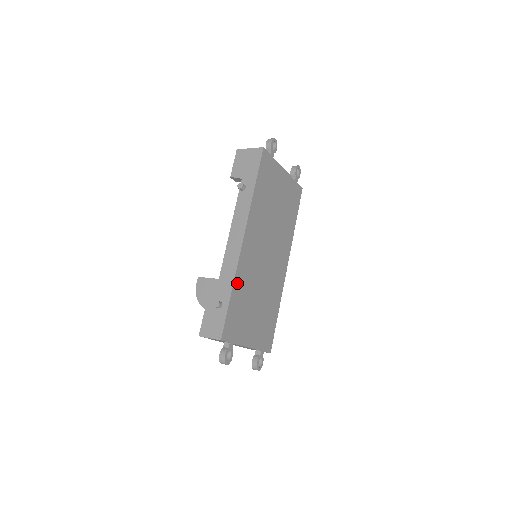
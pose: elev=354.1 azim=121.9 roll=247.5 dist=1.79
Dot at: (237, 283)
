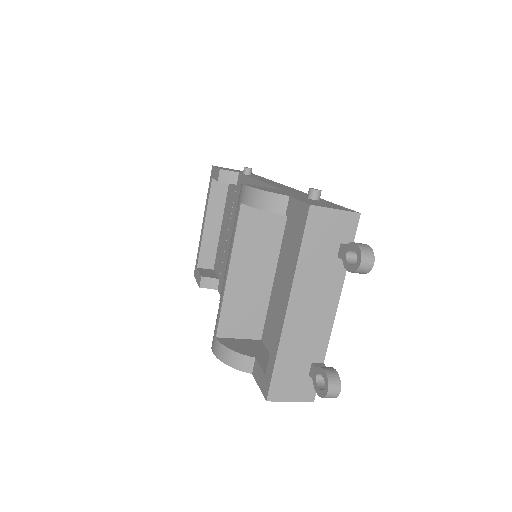
Dot at: occluded
